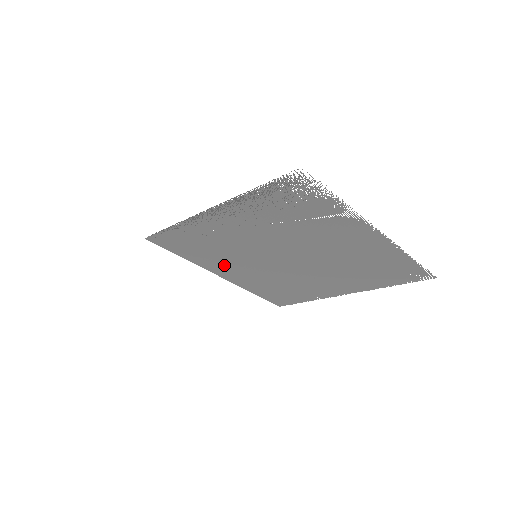
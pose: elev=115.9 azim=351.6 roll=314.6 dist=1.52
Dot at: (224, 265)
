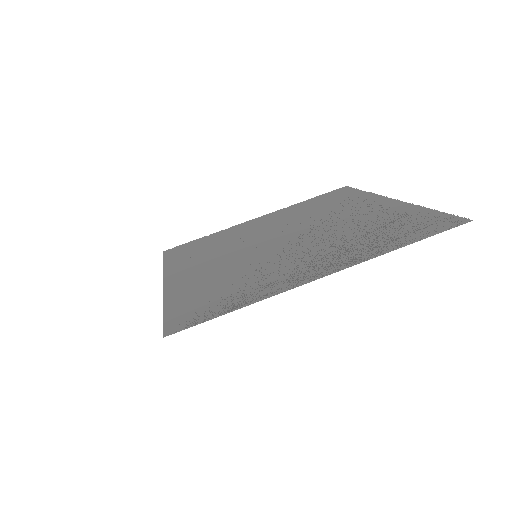
Dot at: (198, 277)
